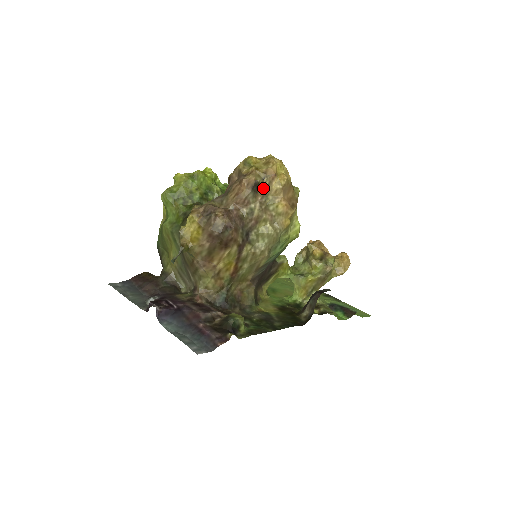
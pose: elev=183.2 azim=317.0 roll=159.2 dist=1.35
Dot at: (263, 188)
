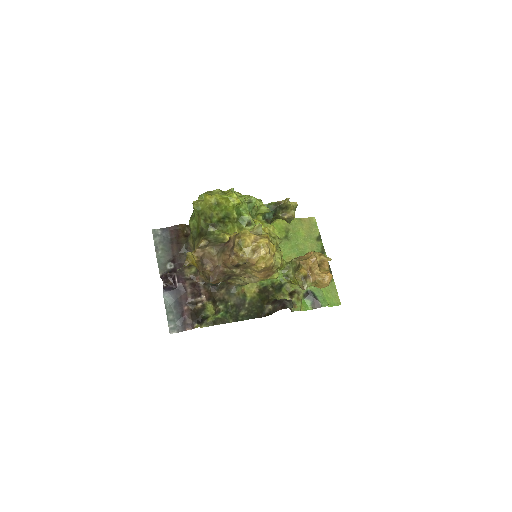
Dot at: (244, 266)
